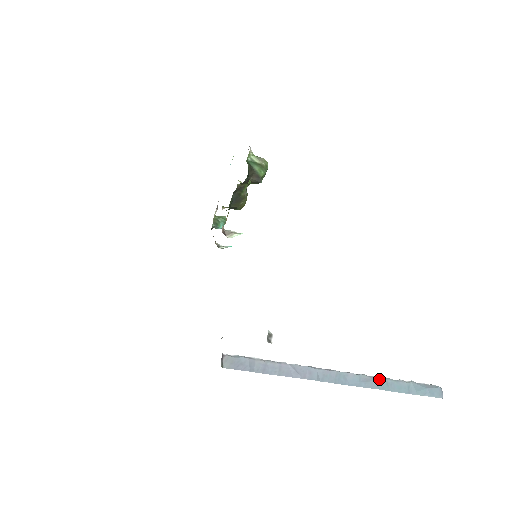
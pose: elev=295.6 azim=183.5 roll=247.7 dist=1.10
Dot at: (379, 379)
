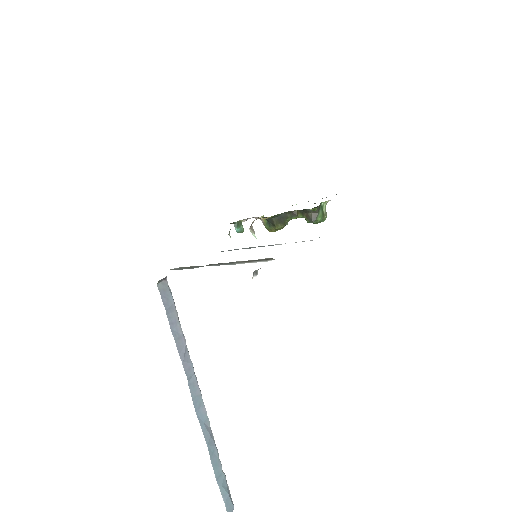
Dot at: (213, 440)
